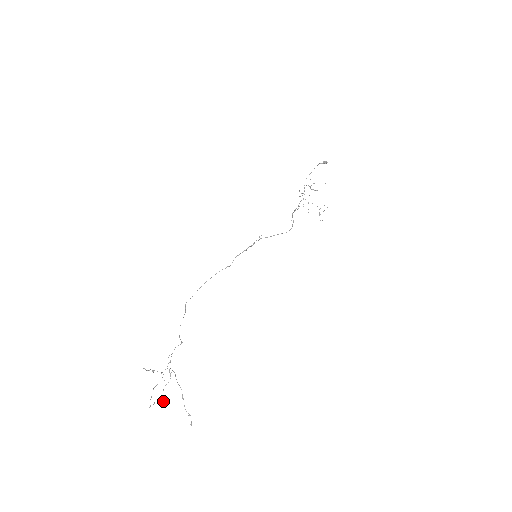
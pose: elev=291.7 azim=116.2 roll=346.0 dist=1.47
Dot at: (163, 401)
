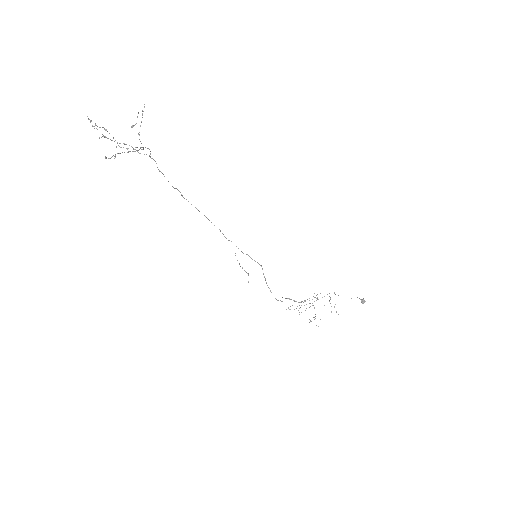
Dot at: (101, 137)
